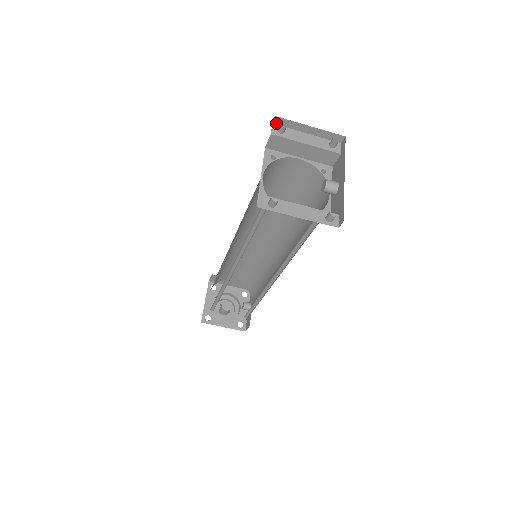
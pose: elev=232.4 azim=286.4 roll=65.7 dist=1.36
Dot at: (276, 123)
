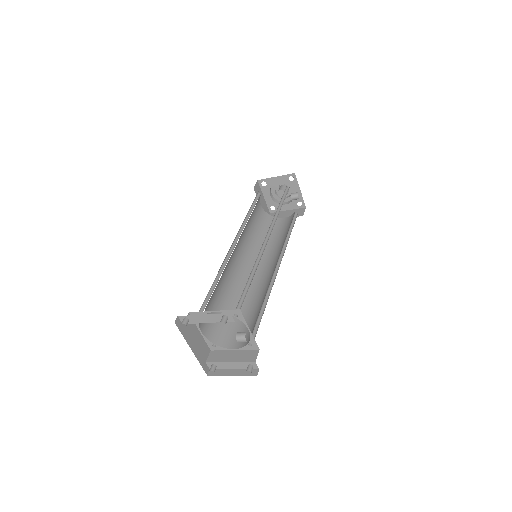
Dot at: (179, 317)
